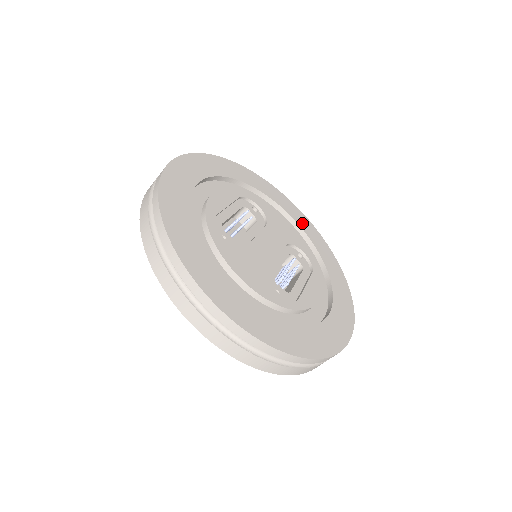
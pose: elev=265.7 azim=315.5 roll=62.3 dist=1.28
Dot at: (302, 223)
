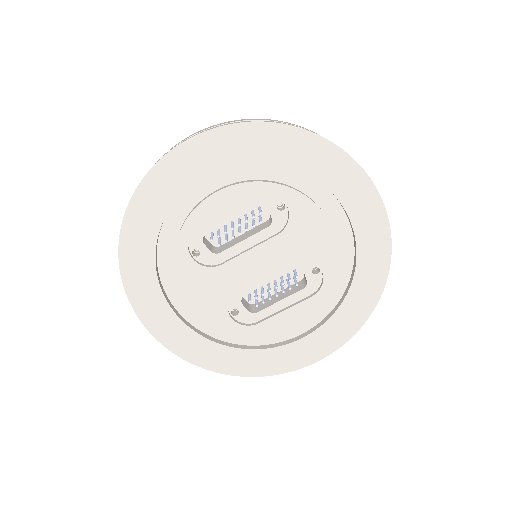
Dot at: (364, 224)
